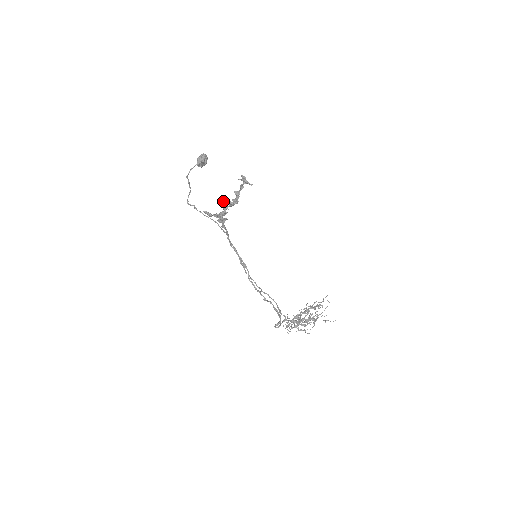
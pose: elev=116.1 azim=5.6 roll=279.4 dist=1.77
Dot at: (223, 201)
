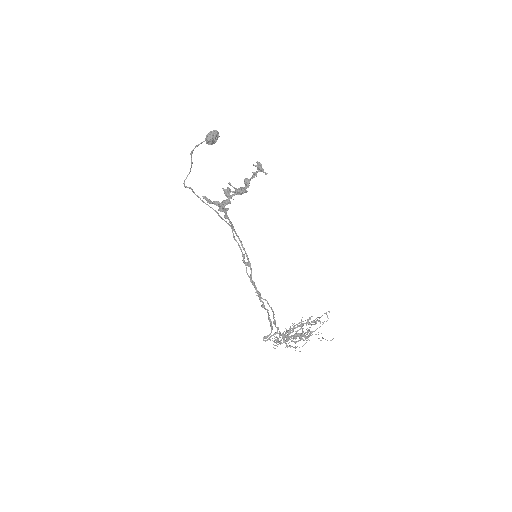
Dot at: (228, 188)
